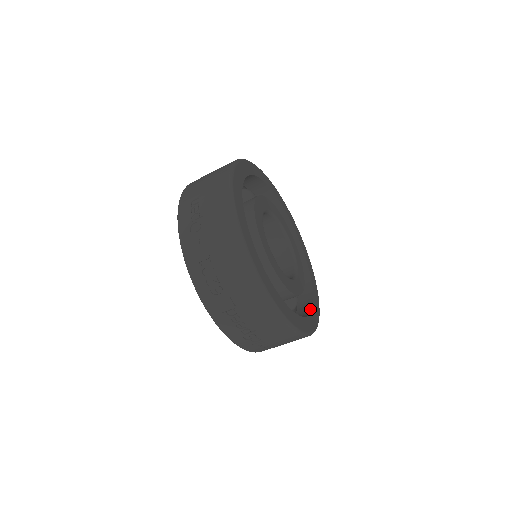
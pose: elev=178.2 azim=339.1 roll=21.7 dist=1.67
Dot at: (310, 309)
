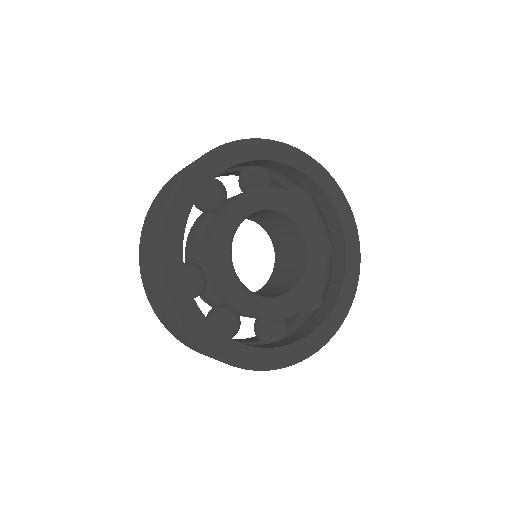
Dot at: (318, 324)
